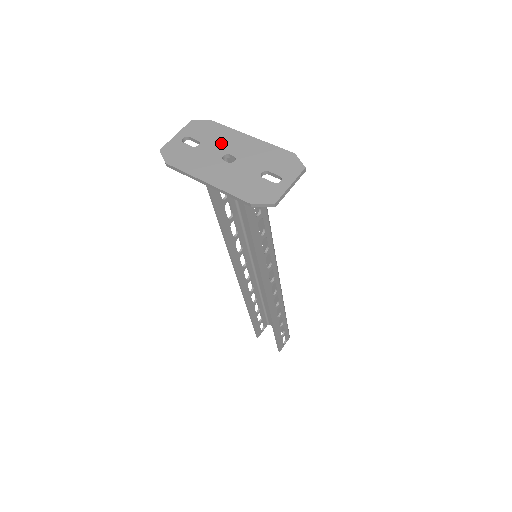
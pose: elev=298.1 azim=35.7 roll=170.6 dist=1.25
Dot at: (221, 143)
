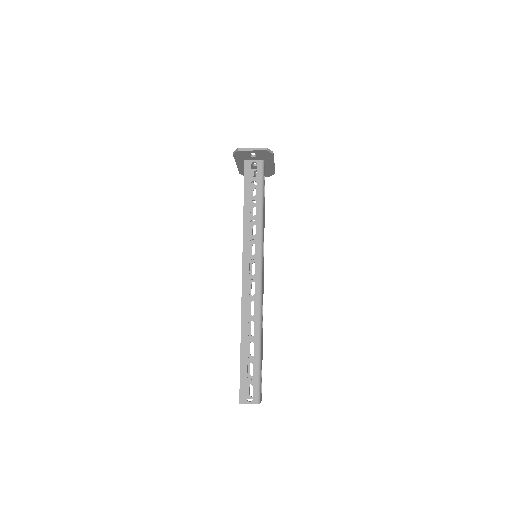
Dot at: occluded
